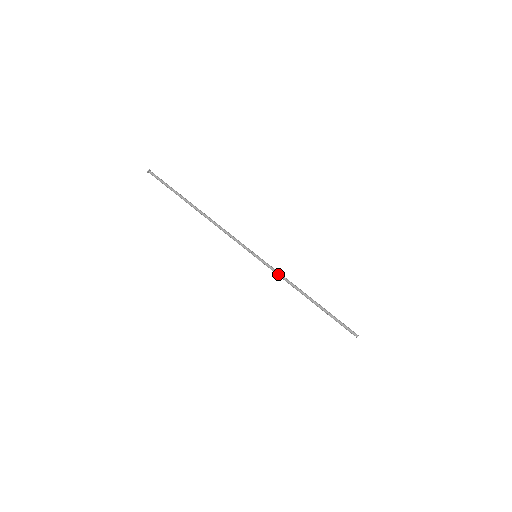
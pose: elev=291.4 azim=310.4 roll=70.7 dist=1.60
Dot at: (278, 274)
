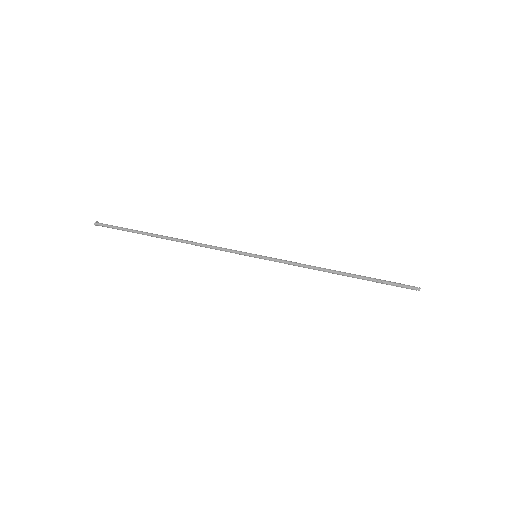
Dot at: (291, 262)
